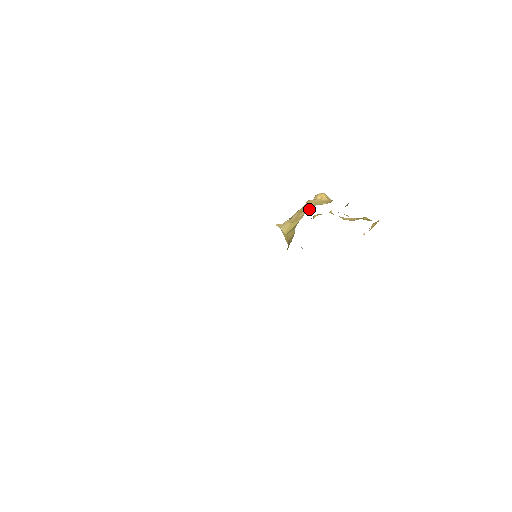
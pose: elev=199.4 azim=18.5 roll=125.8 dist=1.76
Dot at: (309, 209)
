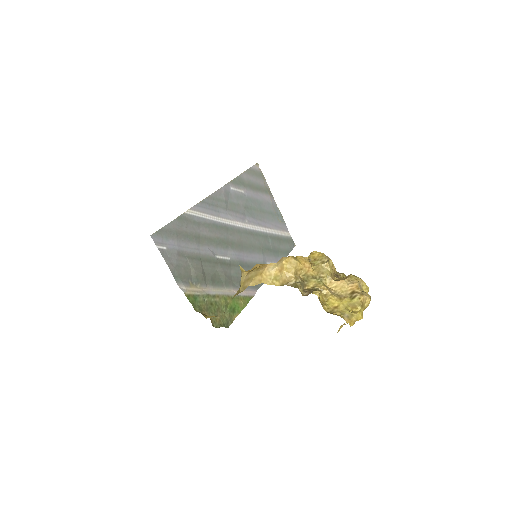
Dot at: (253, 284)
